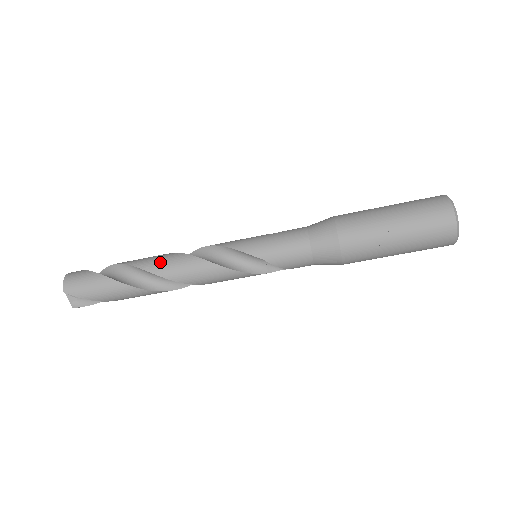
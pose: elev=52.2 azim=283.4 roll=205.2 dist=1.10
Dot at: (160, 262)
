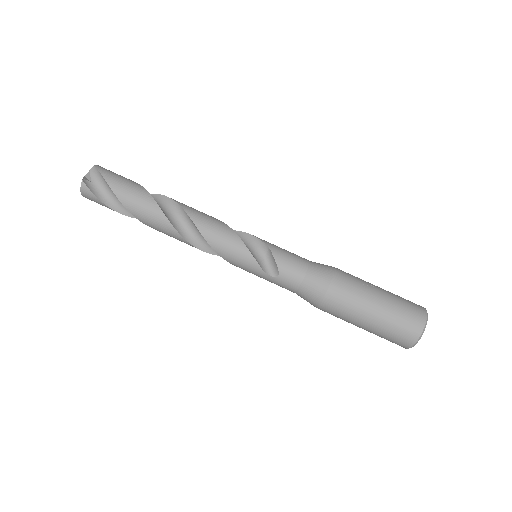
Dot at: (186, 205)
